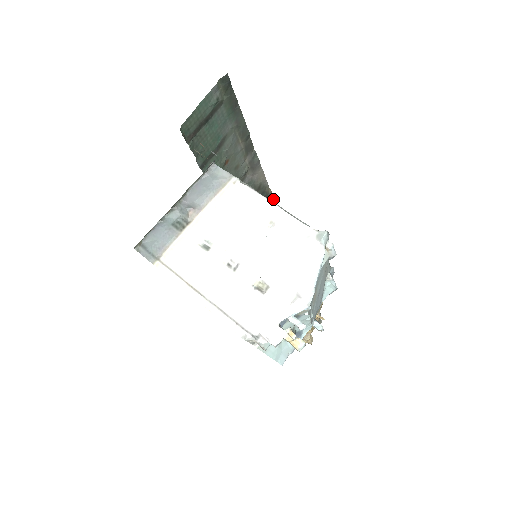
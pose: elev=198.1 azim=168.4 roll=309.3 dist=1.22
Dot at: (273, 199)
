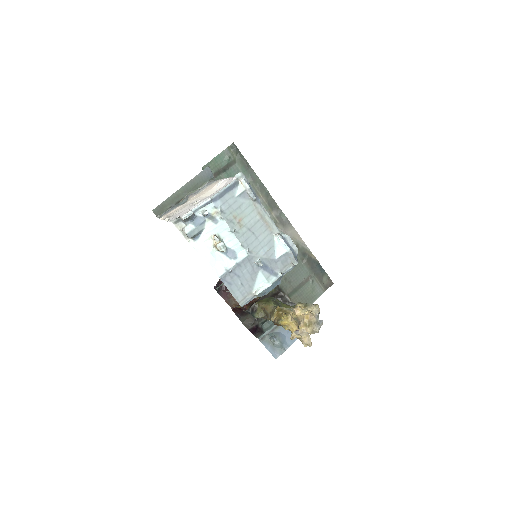
Dot at: (322, 268)
